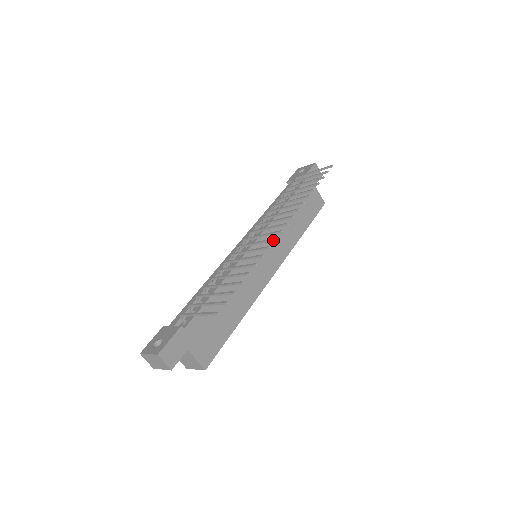
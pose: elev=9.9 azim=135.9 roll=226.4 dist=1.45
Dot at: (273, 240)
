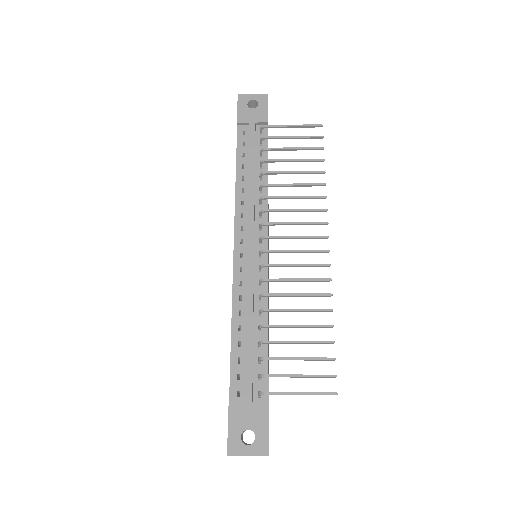
Dot at: (326, 266)
